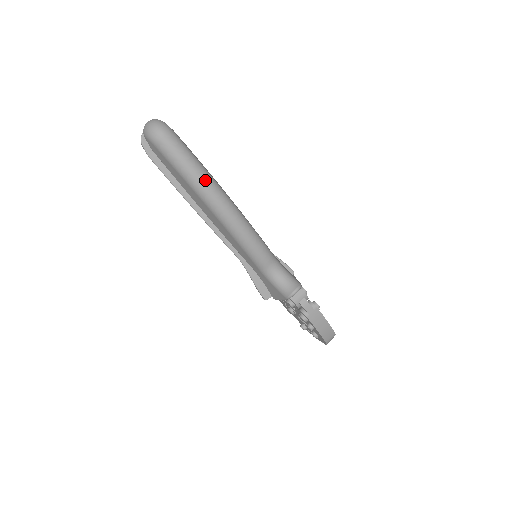
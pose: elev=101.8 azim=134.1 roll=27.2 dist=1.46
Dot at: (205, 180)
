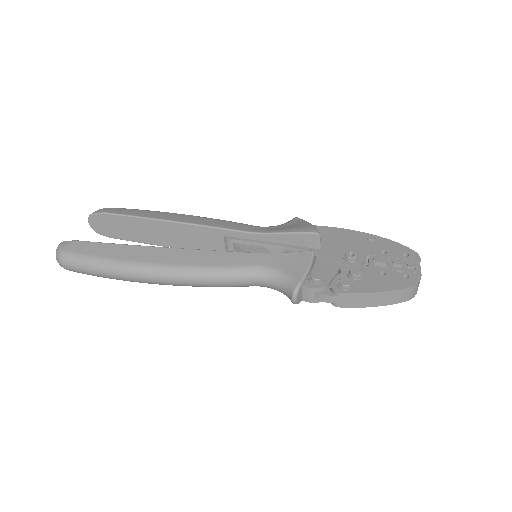
Dot at: (119, 273)
